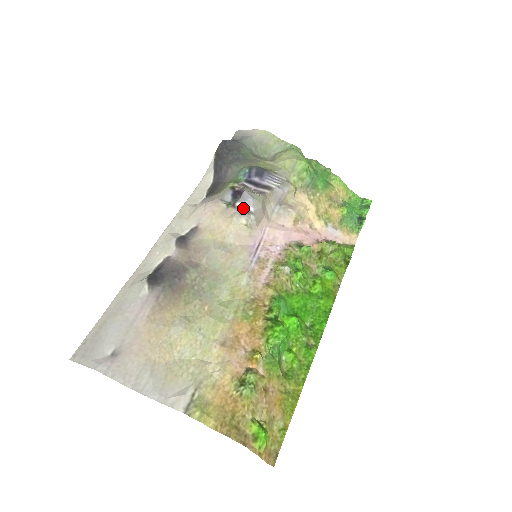
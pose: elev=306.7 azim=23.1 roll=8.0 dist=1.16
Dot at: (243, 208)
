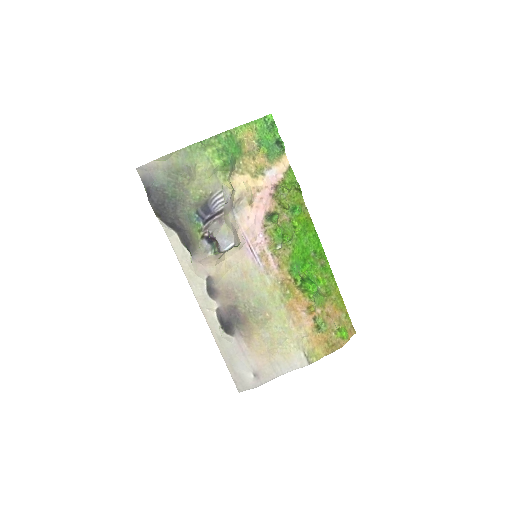
Dot at: occluded
